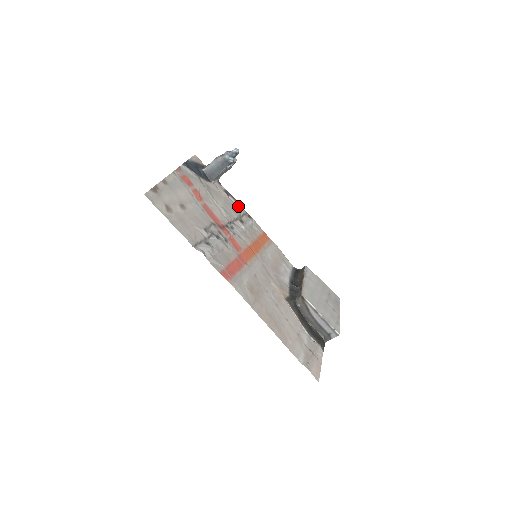
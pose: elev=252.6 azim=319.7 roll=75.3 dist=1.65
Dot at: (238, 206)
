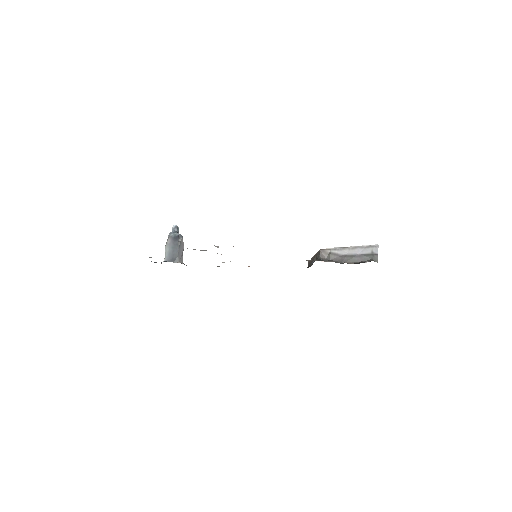
Dot at: occluded
